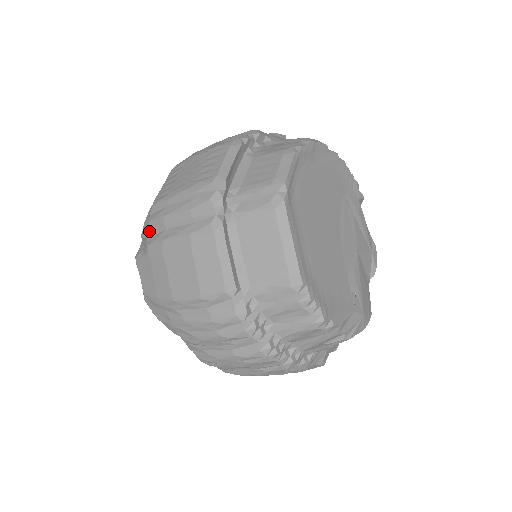
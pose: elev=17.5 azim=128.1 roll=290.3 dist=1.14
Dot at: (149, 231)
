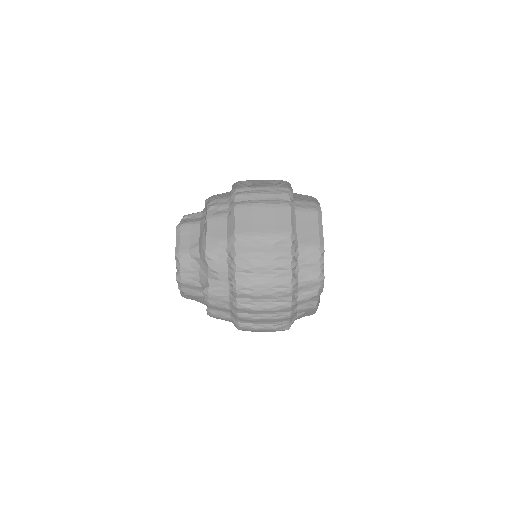
Dot at: (235, 199)
